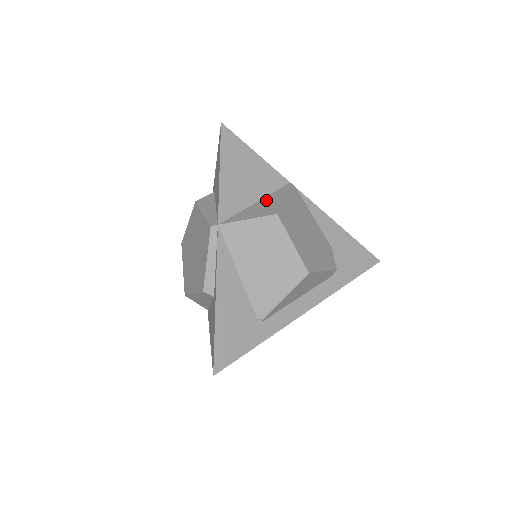
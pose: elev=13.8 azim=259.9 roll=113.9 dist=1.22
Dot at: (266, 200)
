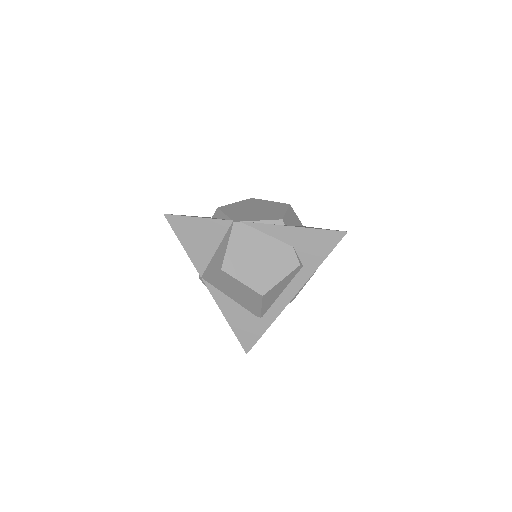
Dot at: (220, 248)
